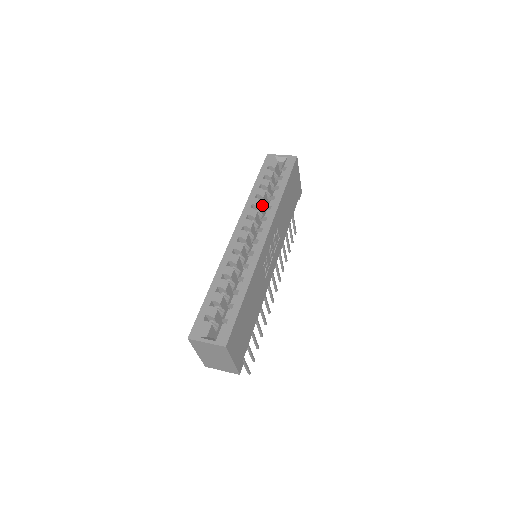
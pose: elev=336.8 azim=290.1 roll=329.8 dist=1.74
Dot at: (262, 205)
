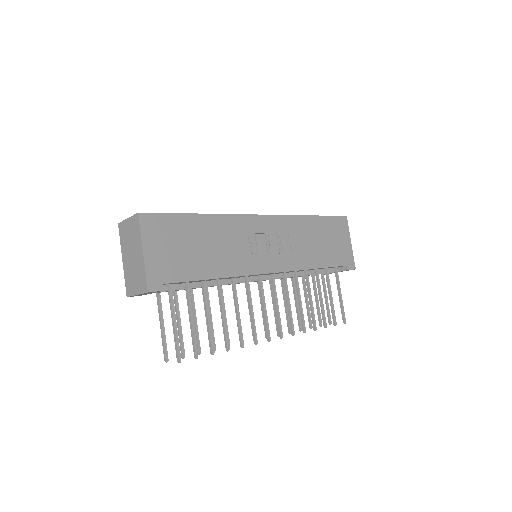
Dot at: occluded
